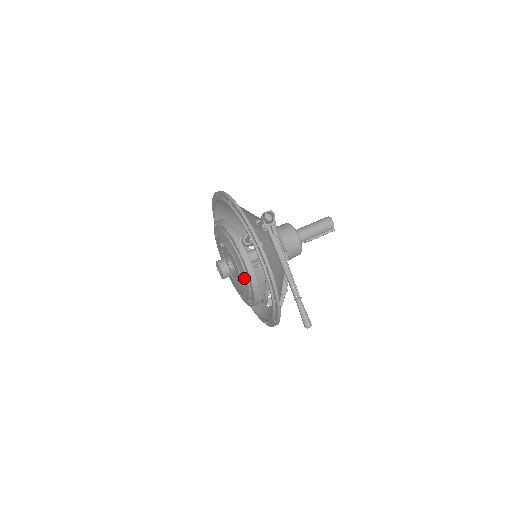
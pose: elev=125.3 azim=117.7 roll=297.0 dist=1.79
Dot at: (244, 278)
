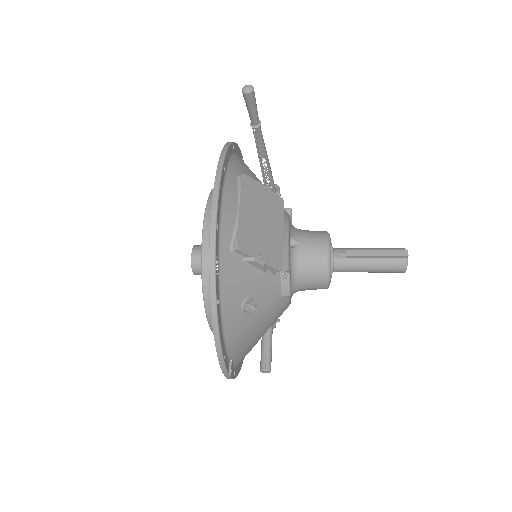
Dot at: occluded
